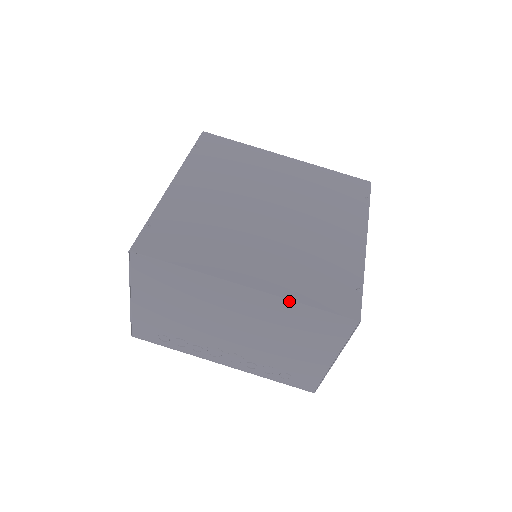
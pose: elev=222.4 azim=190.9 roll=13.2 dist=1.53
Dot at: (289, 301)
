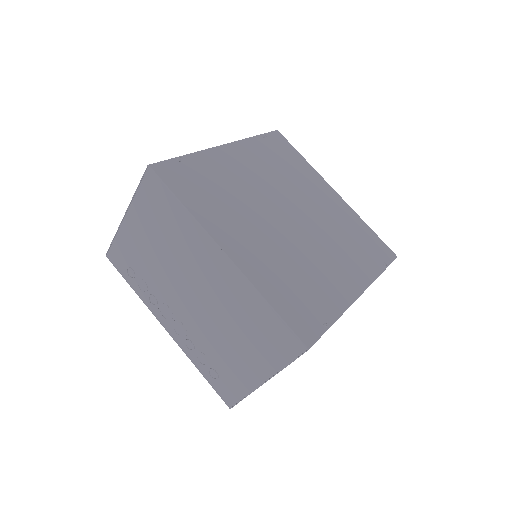
Dot at: (256, 291)
